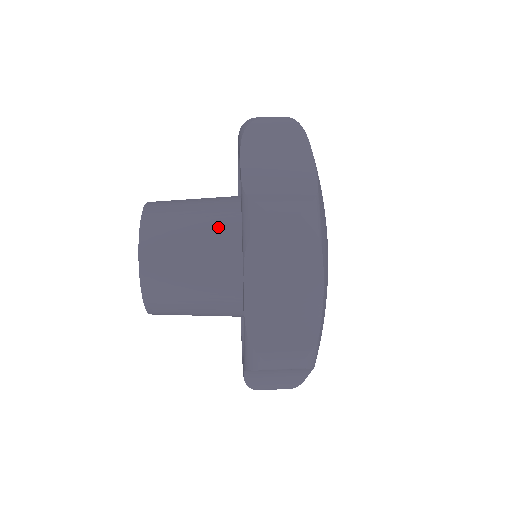
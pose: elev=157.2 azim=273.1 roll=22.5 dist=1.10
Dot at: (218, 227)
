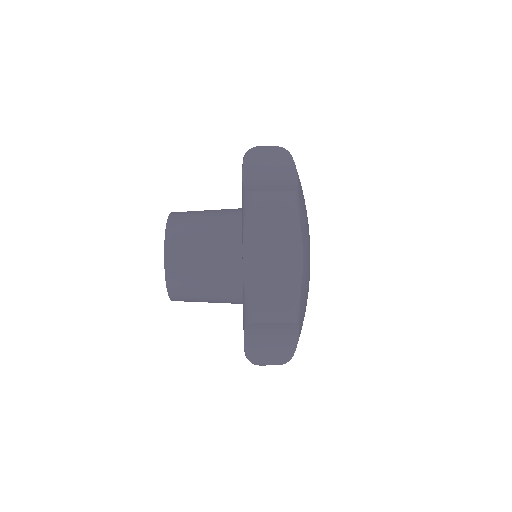
Dot at: (225, 268)
